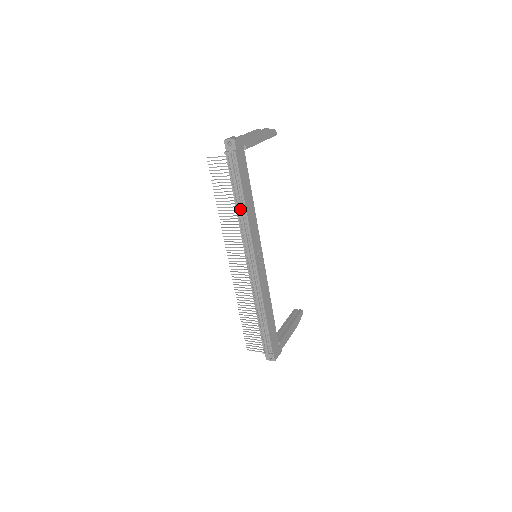
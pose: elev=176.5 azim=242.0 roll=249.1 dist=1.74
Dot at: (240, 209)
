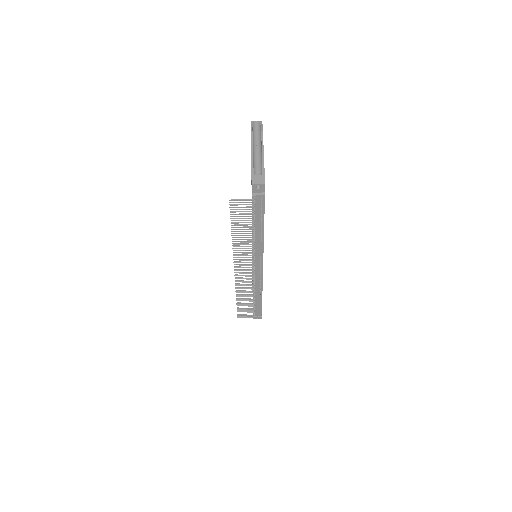
Dot at: (258, 236)
